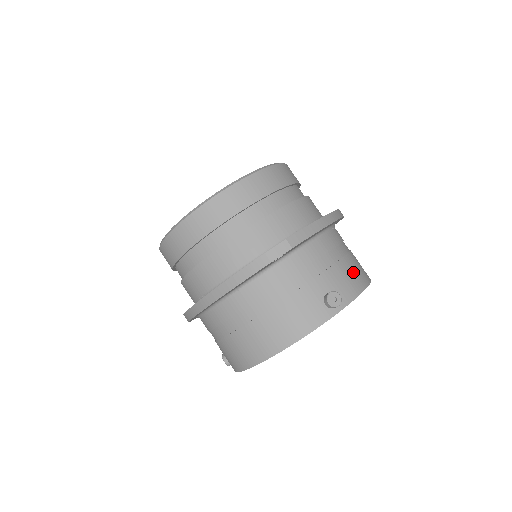
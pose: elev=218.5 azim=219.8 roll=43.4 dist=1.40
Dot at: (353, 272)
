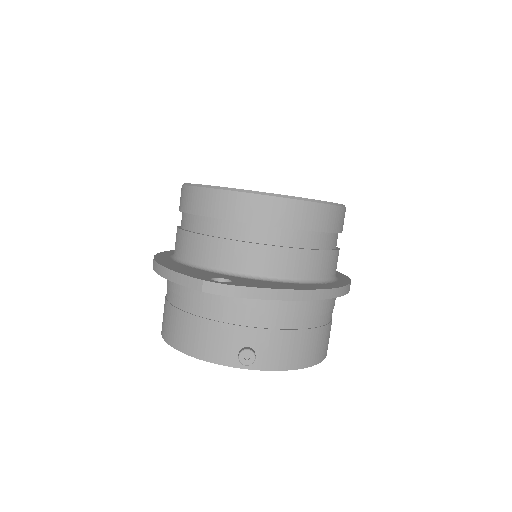
Dot at: (296, 348)
